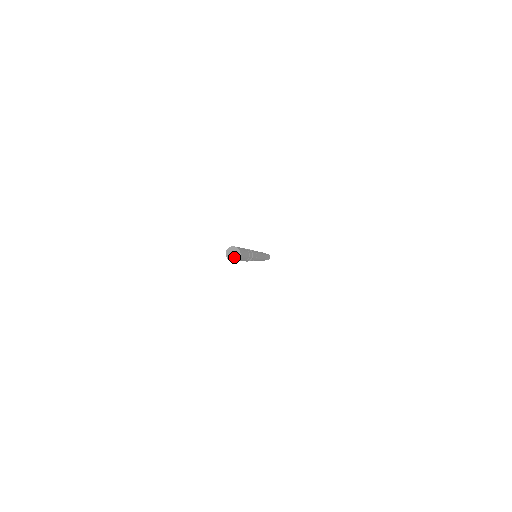
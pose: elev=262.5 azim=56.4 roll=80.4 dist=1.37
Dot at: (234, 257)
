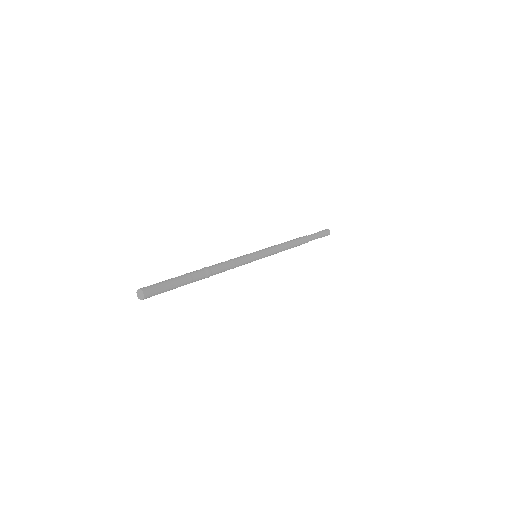
Dot at: (142, 297)
